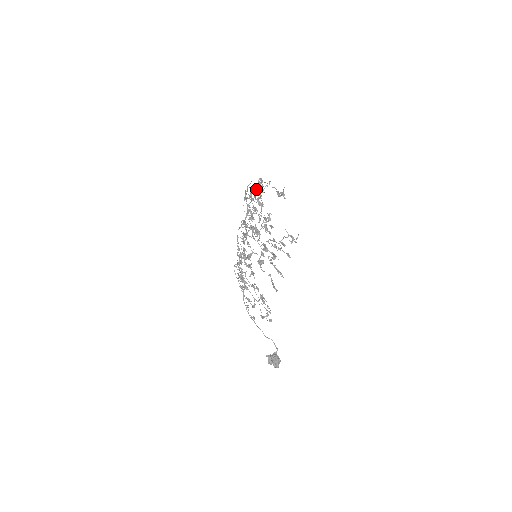
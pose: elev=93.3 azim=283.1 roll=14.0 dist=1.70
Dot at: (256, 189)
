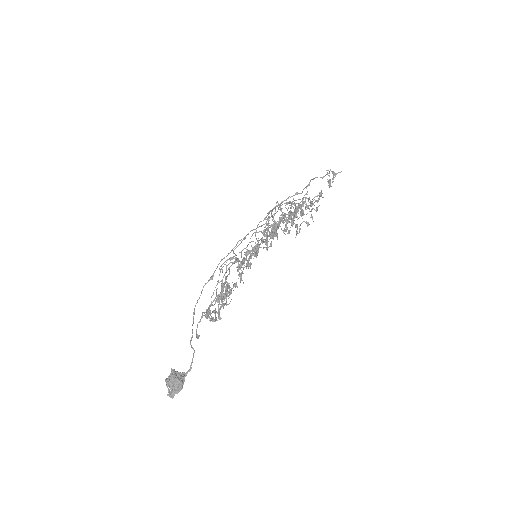
Dot at: (308, 225)
